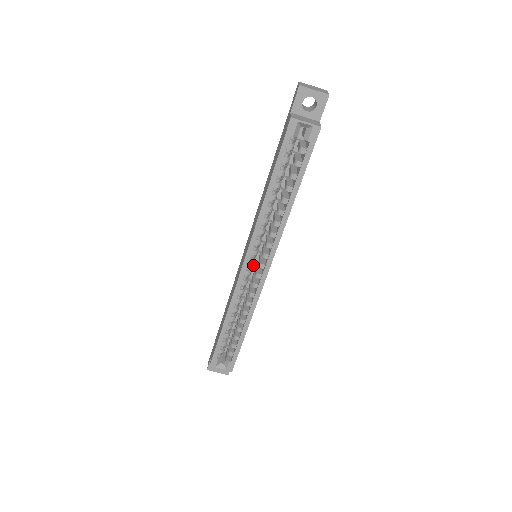
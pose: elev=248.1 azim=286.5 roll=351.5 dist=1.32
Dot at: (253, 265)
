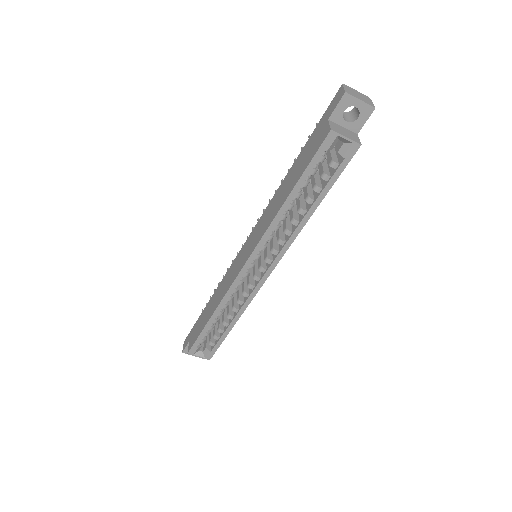
Dot at: occluded
